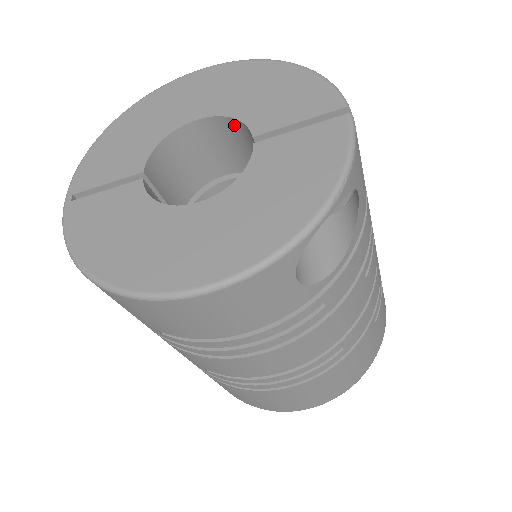
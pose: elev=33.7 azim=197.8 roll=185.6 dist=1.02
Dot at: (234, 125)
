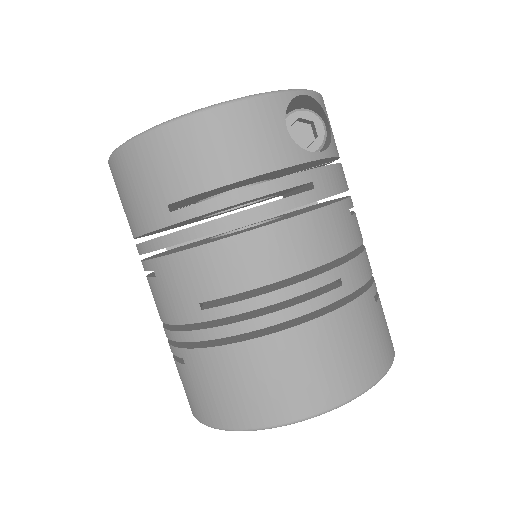
Dot at: occluded
